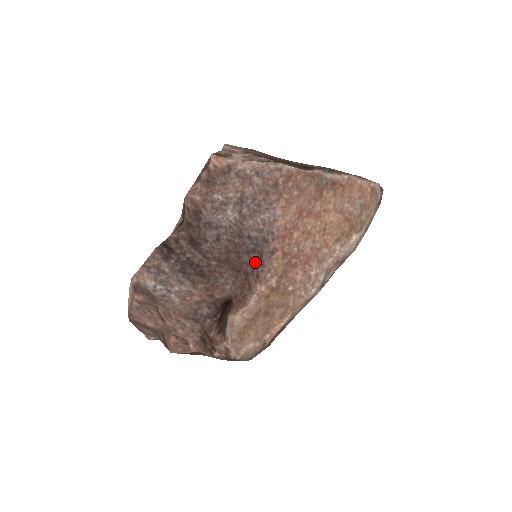
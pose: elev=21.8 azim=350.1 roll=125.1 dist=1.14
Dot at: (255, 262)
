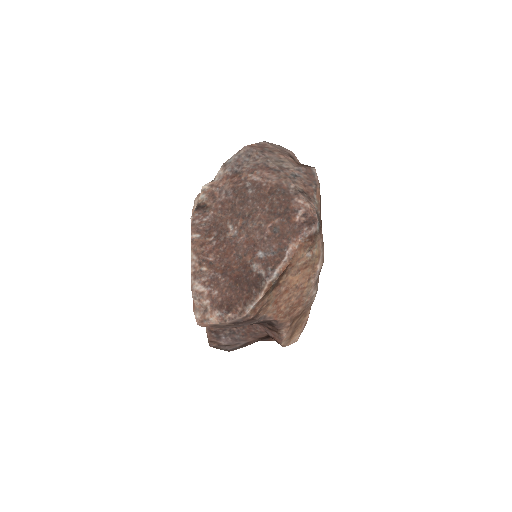
Dot at: (270, 324)
